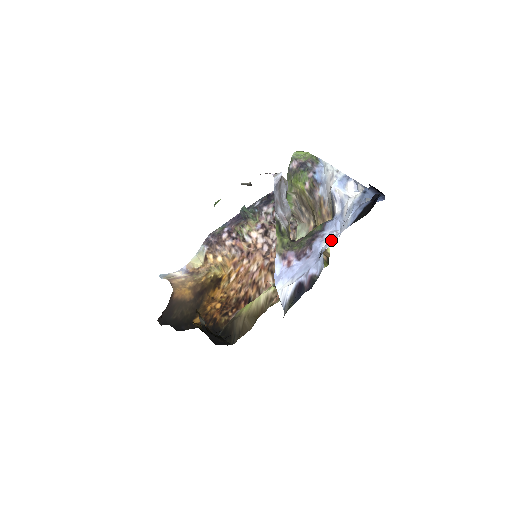
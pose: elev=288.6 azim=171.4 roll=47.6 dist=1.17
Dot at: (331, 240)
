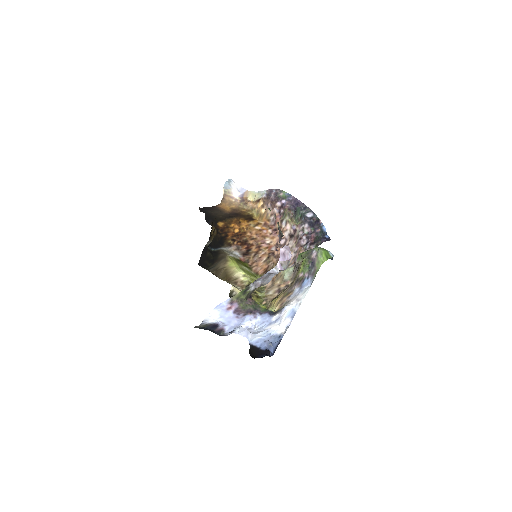
Dot at: (242, 333)
